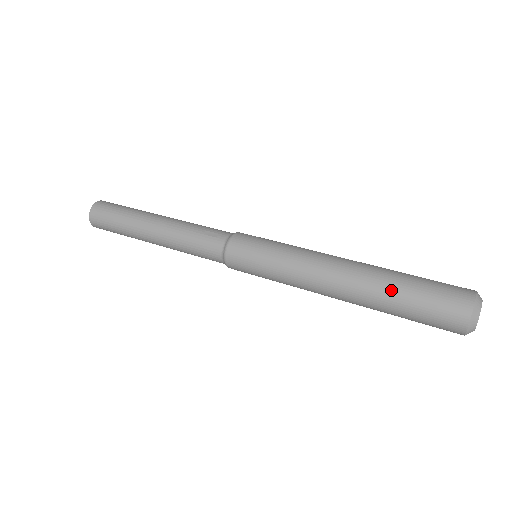
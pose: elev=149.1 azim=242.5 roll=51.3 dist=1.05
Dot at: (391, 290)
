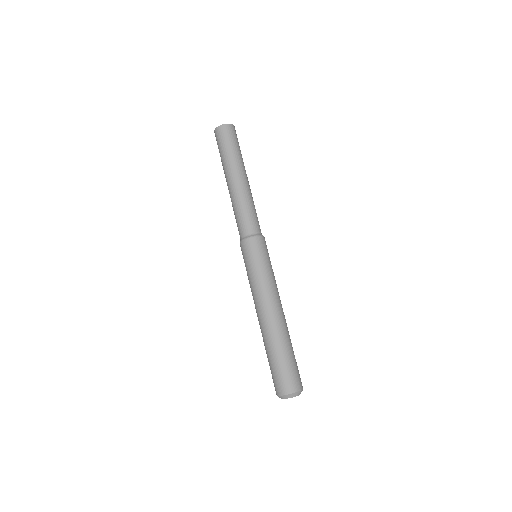
Dot at: occluded
